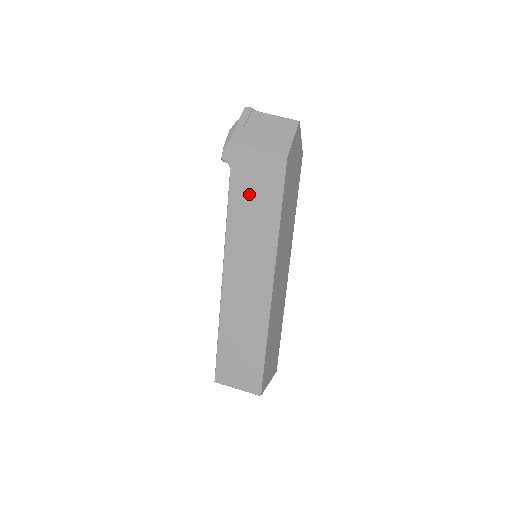
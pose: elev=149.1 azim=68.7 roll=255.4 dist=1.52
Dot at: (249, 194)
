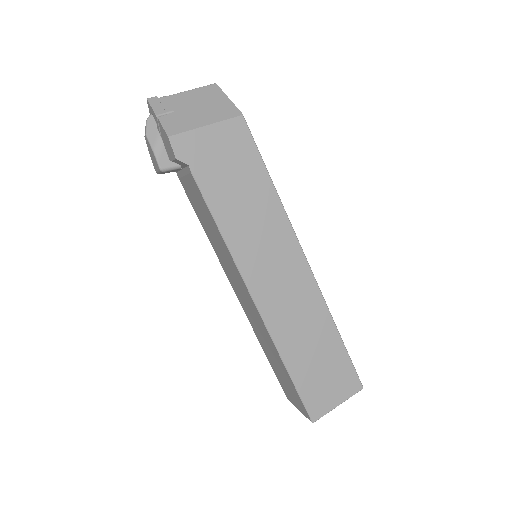
Dot at: (226, 181)
